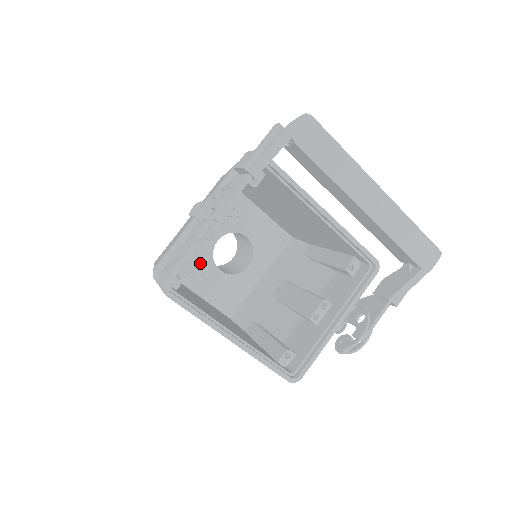
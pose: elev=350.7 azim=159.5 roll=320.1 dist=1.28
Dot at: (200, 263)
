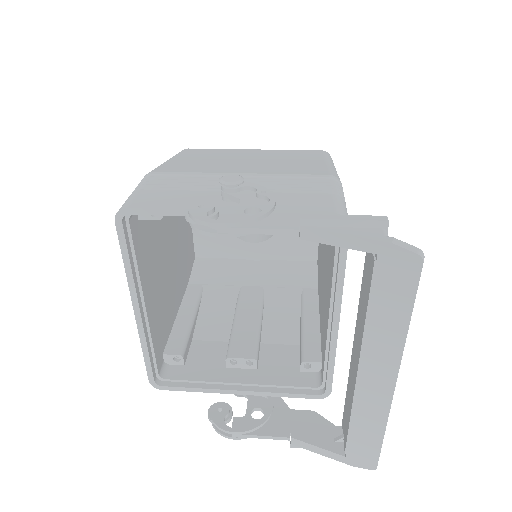
Dot at: occluded
